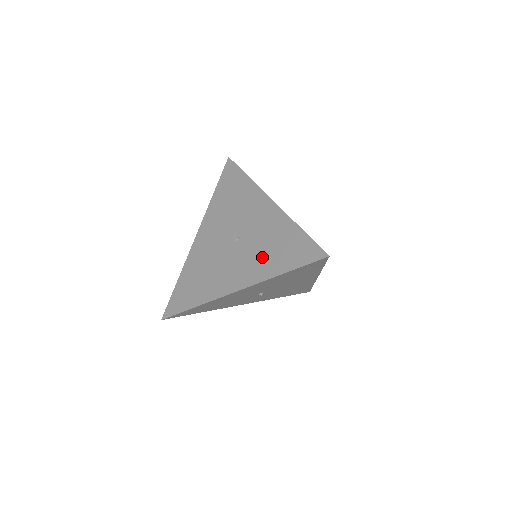
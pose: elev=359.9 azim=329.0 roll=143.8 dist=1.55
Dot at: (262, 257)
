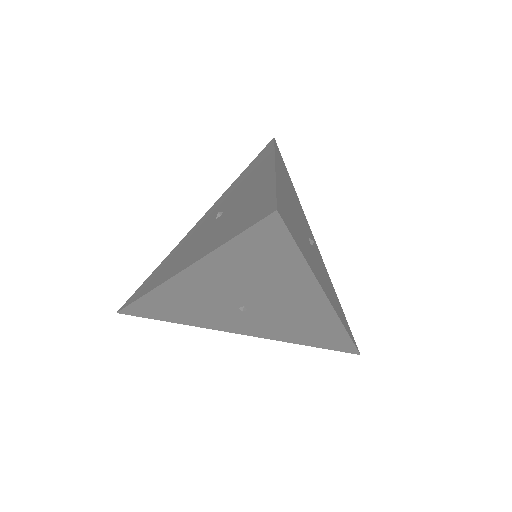
Dot at: (221, 229)
